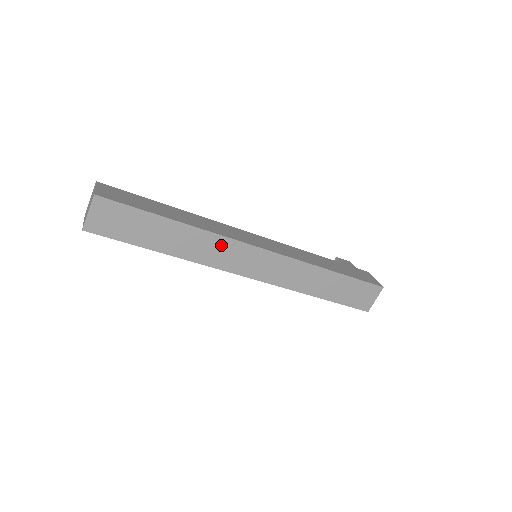
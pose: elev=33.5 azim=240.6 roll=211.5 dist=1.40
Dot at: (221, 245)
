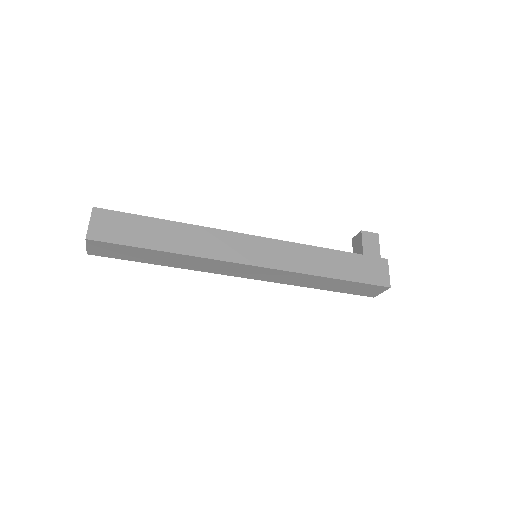
Dot at: (212, 263)
